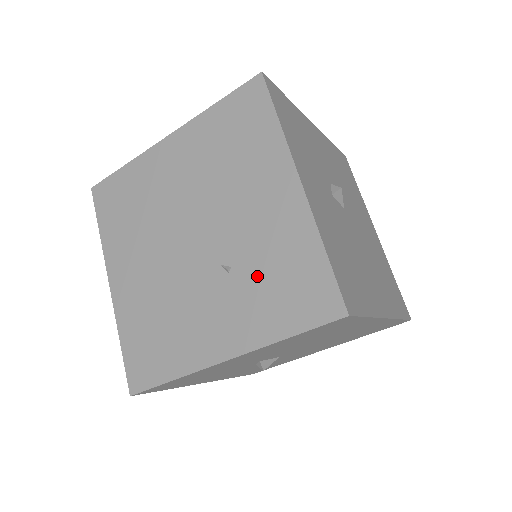
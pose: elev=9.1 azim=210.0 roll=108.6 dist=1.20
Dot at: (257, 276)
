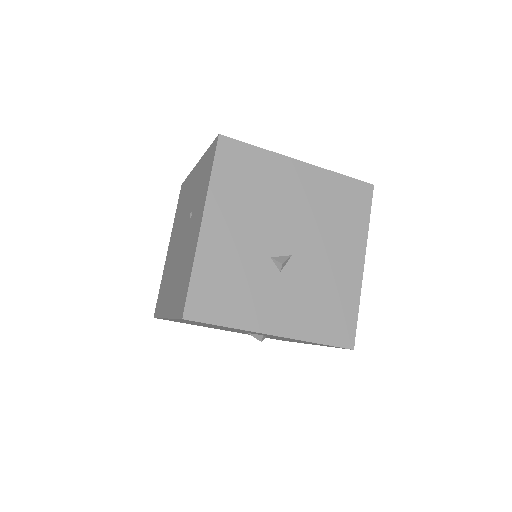
Dot at: (198, 194)
